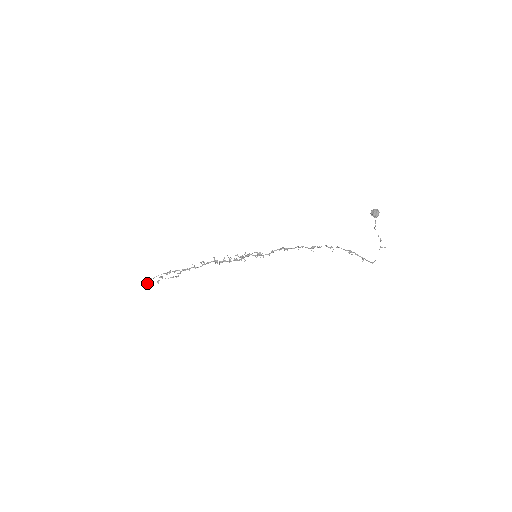
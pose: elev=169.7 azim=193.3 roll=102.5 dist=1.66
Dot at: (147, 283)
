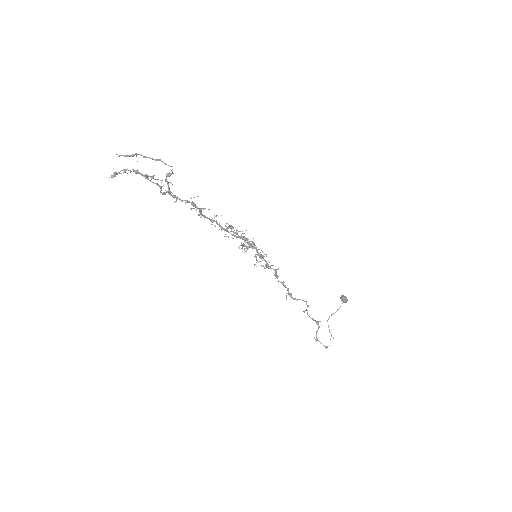
Dot at: occluded
